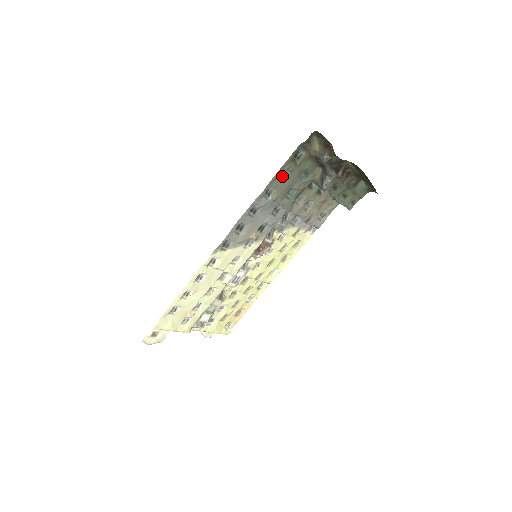
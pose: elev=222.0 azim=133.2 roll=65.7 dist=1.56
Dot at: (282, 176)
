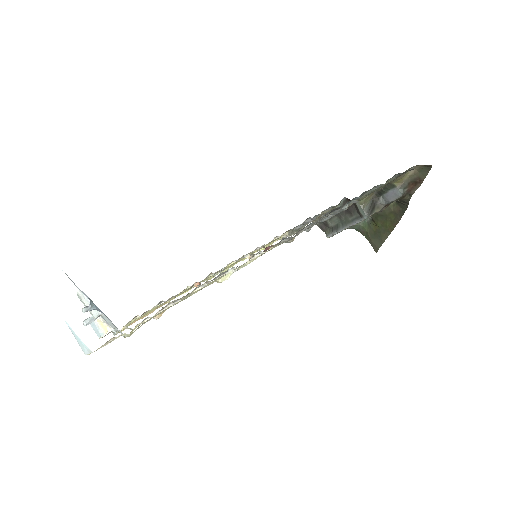
Dot at: (371, 189)
